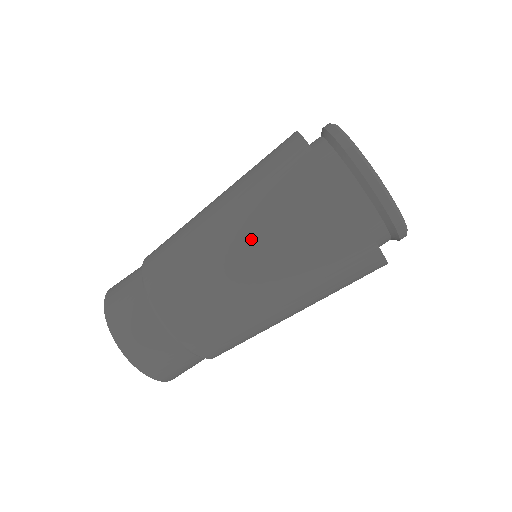
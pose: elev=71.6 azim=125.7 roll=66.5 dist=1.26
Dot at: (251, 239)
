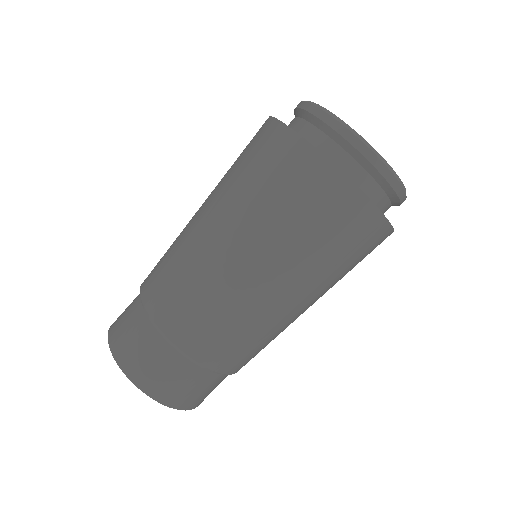
Dot at: (217, 201)
